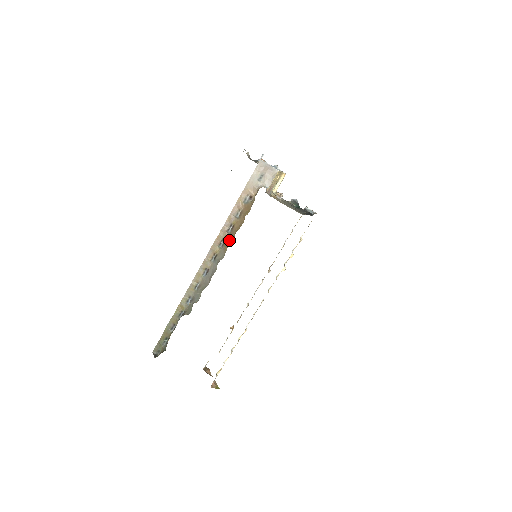
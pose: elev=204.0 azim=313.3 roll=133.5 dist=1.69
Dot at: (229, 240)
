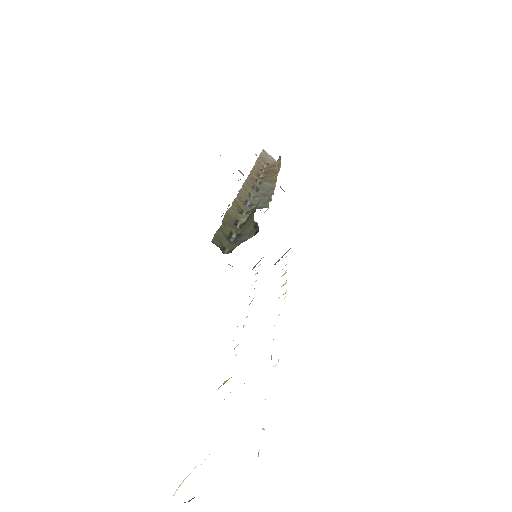
Dot at: (271, 175)
